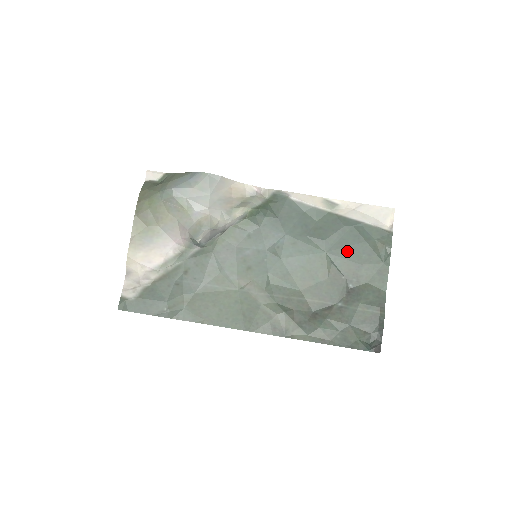
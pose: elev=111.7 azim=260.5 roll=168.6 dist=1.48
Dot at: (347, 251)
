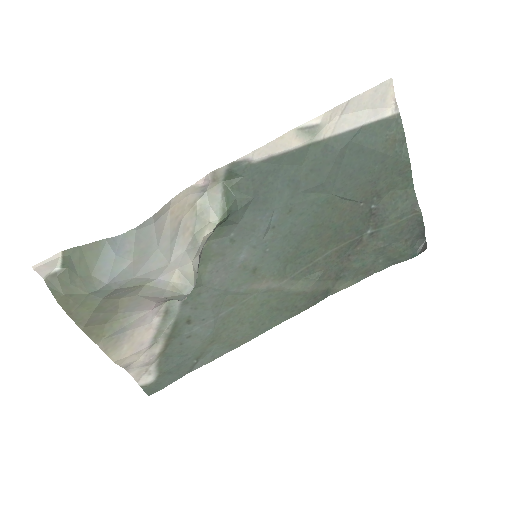
Dot at: (355, 176)
